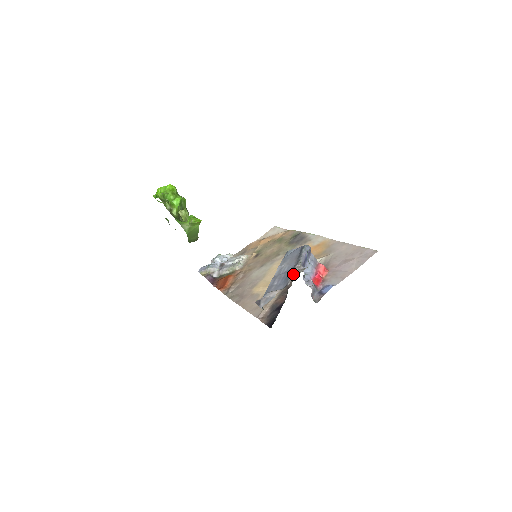
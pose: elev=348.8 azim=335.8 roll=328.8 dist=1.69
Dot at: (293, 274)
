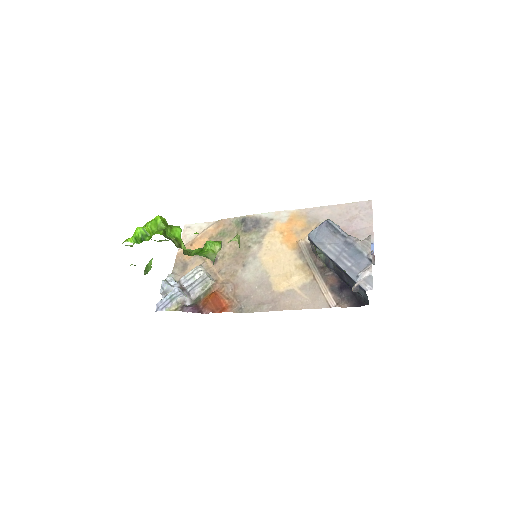
Dot at: (363, 248)
